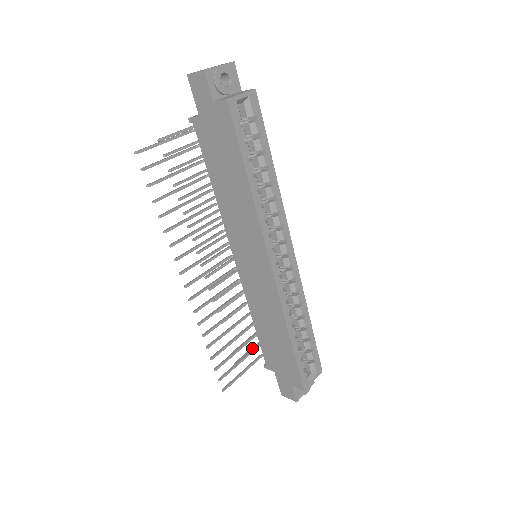
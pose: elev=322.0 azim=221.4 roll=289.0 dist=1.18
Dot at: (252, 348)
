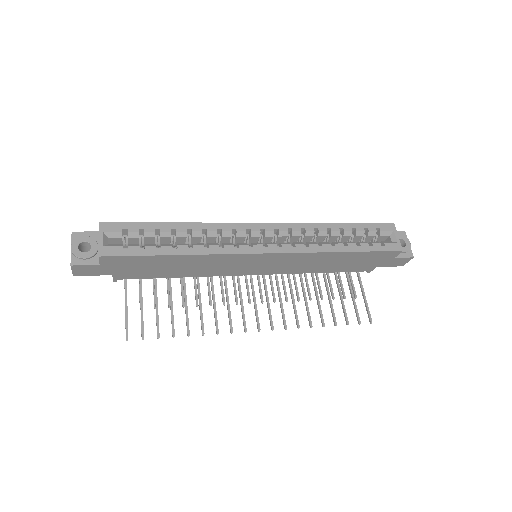
Dot at: (349, 275)
